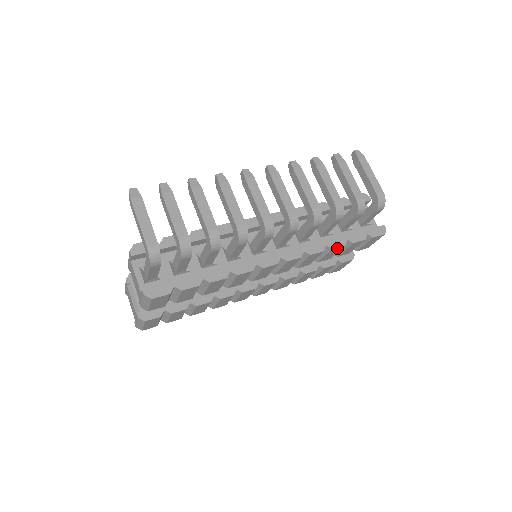
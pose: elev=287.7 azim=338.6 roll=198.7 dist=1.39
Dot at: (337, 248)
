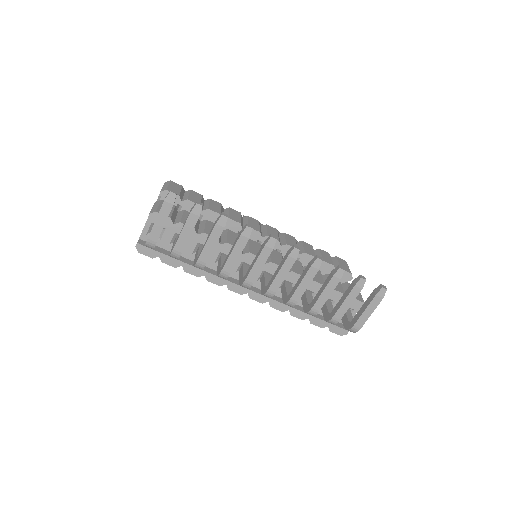
Dot at: (296, 316)
